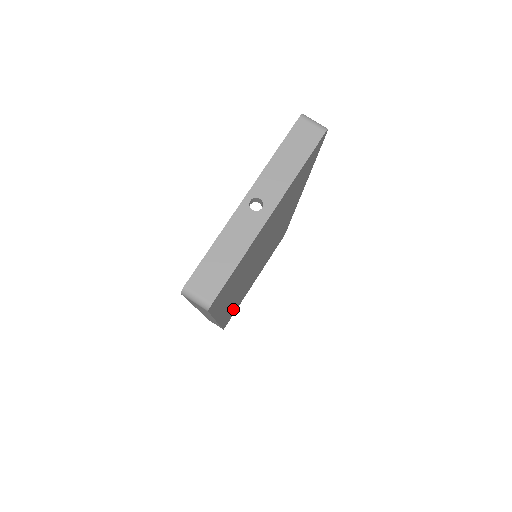
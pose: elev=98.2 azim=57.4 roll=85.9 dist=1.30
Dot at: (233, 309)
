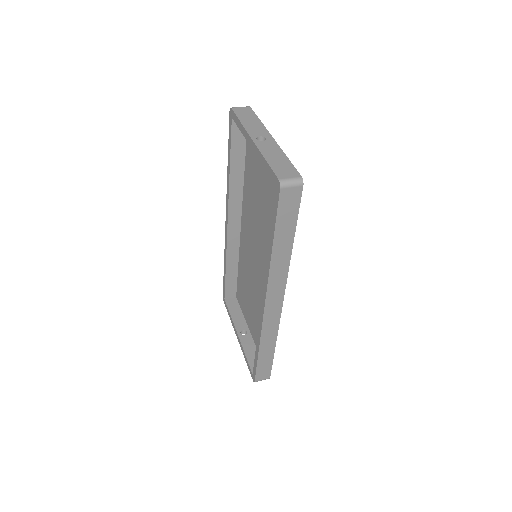
Dot at: occluded
